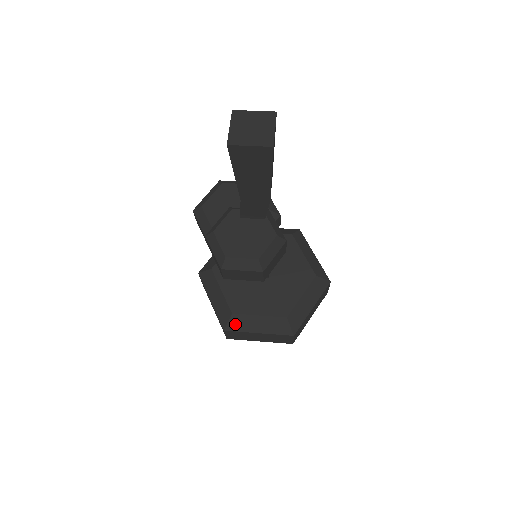
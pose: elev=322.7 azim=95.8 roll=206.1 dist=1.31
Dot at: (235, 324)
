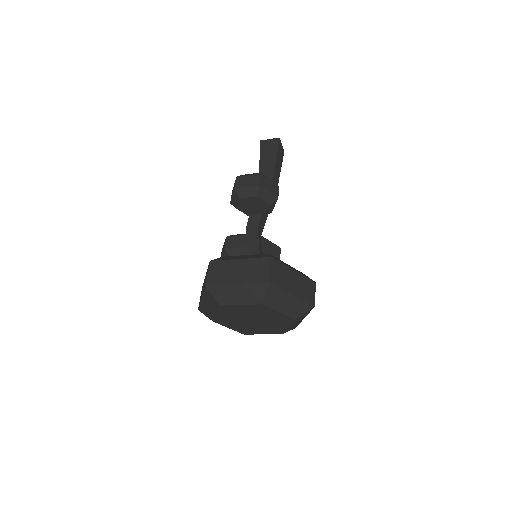
Dot at: (222, 259)
